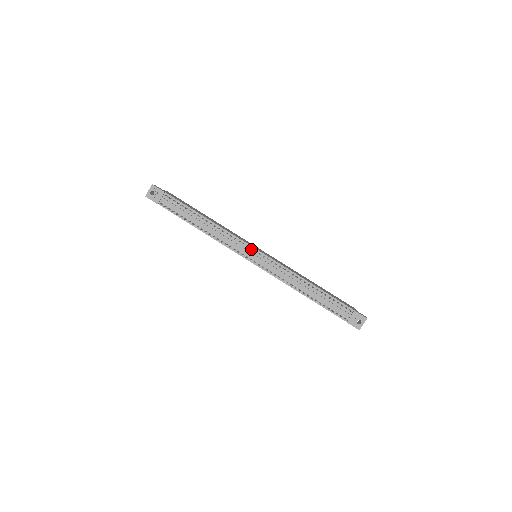
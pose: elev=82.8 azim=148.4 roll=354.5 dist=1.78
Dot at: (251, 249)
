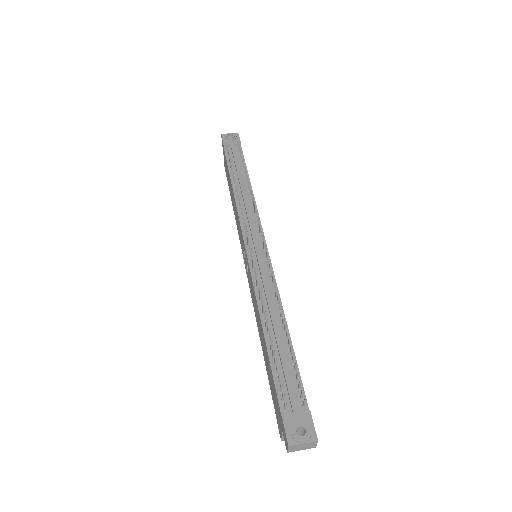
Dot at: occluded
